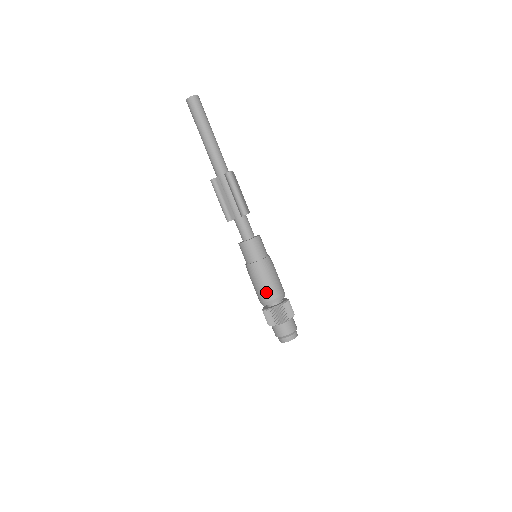
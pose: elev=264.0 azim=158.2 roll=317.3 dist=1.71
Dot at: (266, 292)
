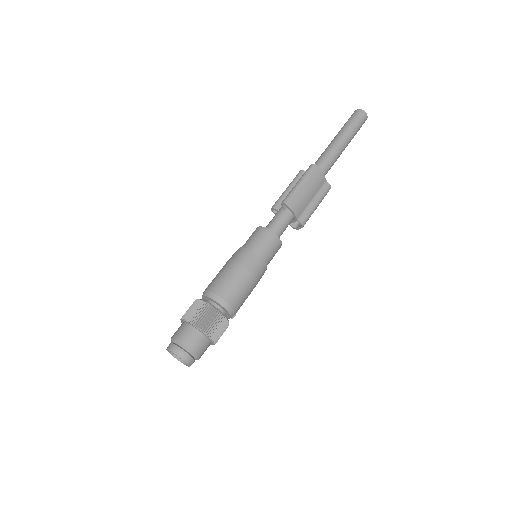
Dot at: (214, 280)
